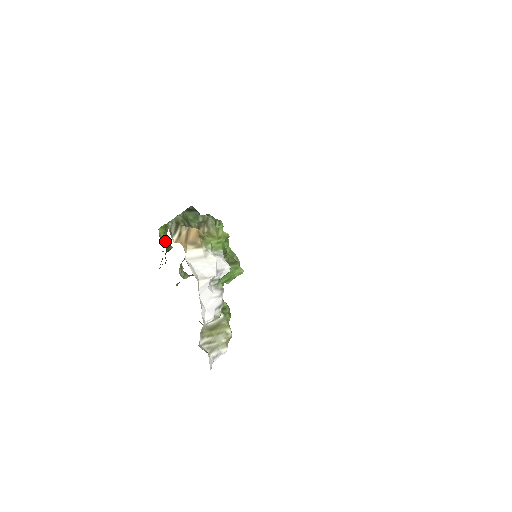
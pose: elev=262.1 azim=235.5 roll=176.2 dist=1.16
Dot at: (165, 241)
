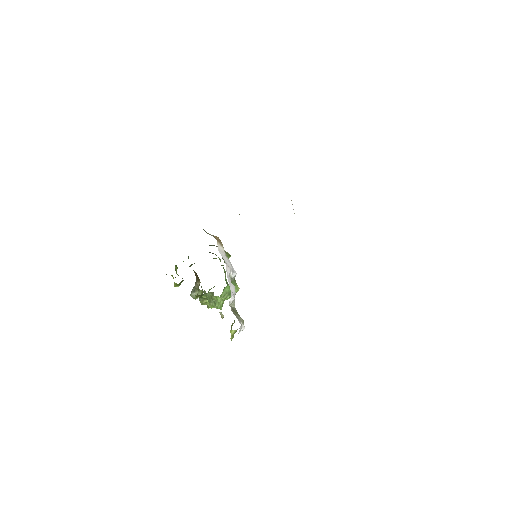
Dot at: occluded
